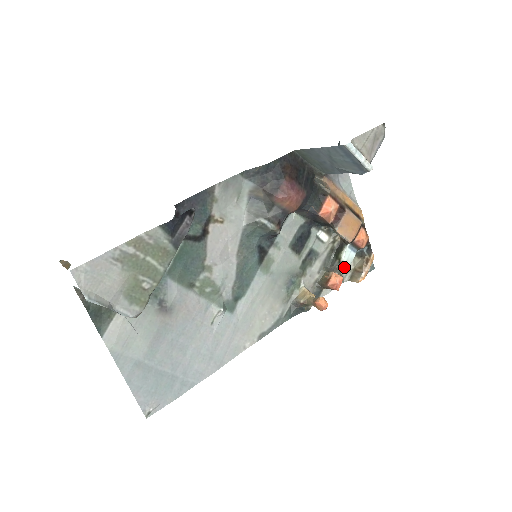
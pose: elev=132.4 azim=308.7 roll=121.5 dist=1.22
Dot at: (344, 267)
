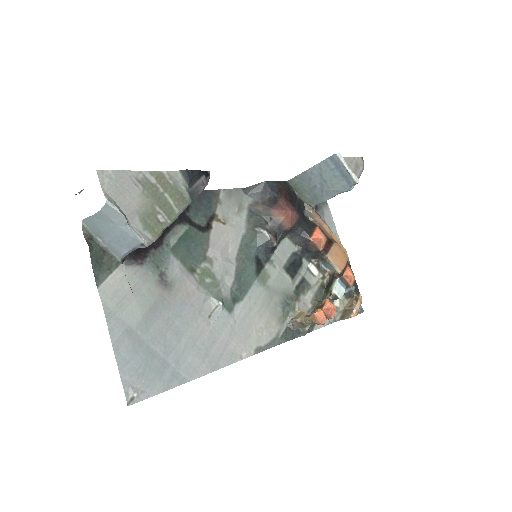
Dot at: occluded
